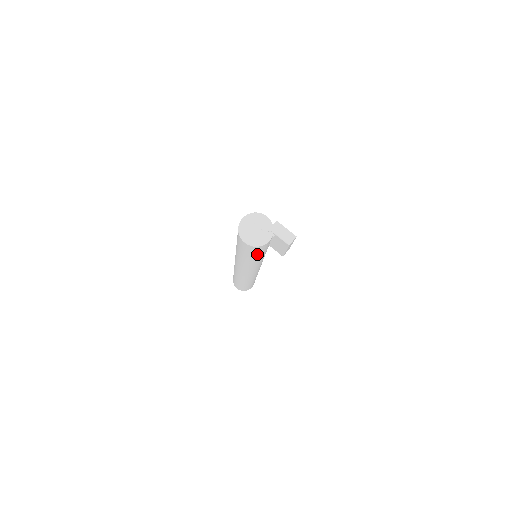
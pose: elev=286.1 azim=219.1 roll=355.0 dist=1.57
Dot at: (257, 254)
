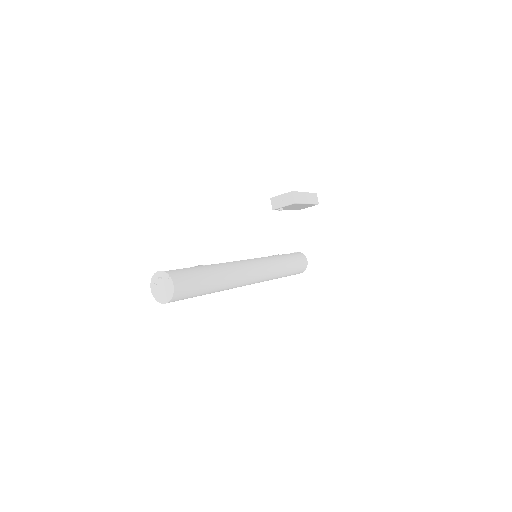
Dot at: (195, 291)
